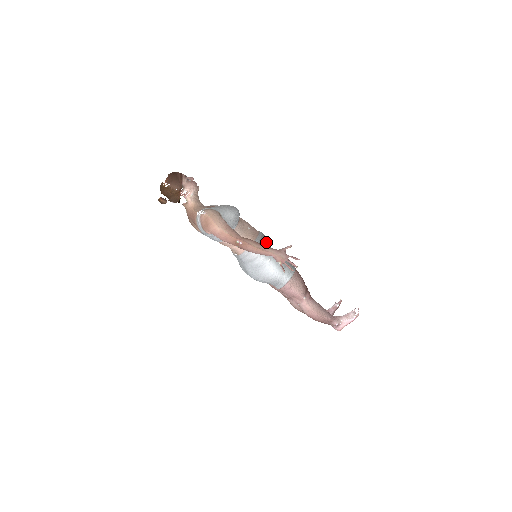
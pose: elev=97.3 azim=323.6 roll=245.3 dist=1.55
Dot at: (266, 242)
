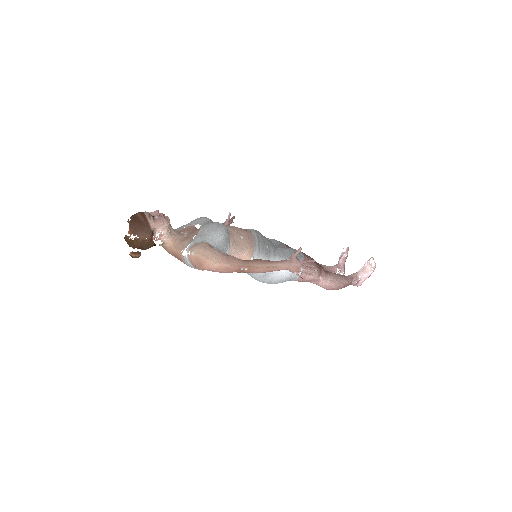
Dot at: (264, 242)
